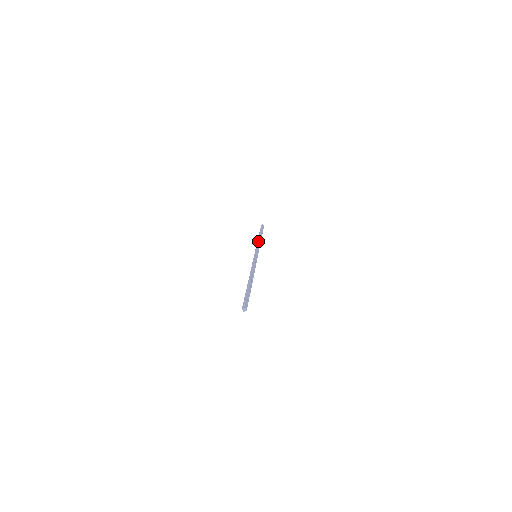
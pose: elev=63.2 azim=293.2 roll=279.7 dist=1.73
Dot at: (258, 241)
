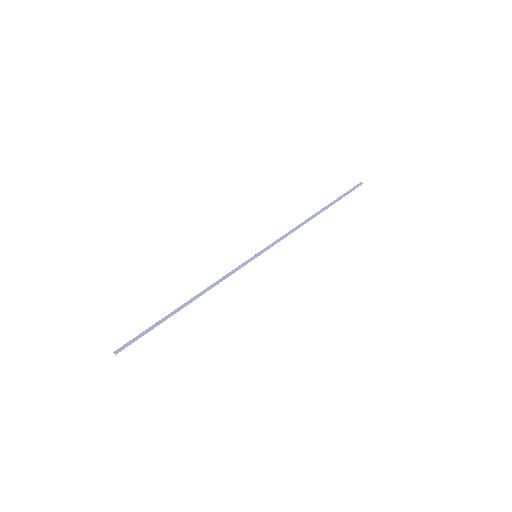
Dot at: (300, 224)
